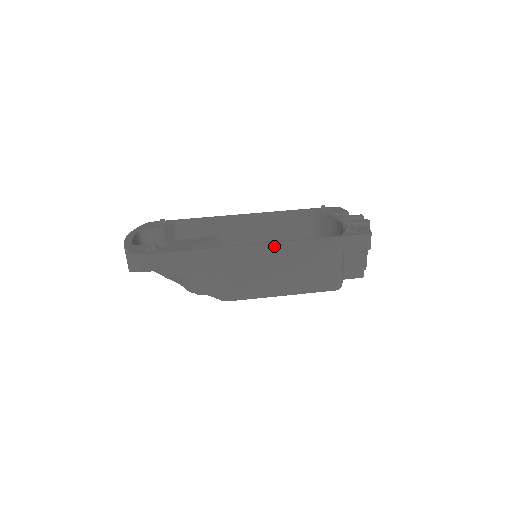
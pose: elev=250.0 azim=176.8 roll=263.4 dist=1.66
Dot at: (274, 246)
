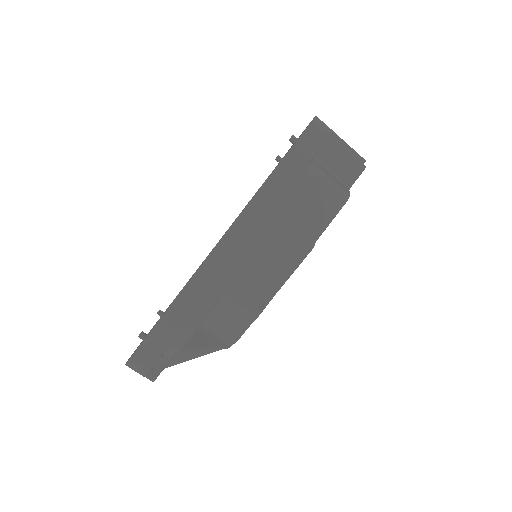
Dot at: (239, 223)
